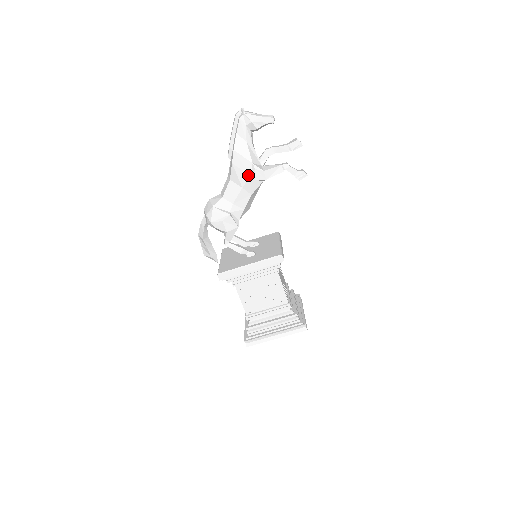
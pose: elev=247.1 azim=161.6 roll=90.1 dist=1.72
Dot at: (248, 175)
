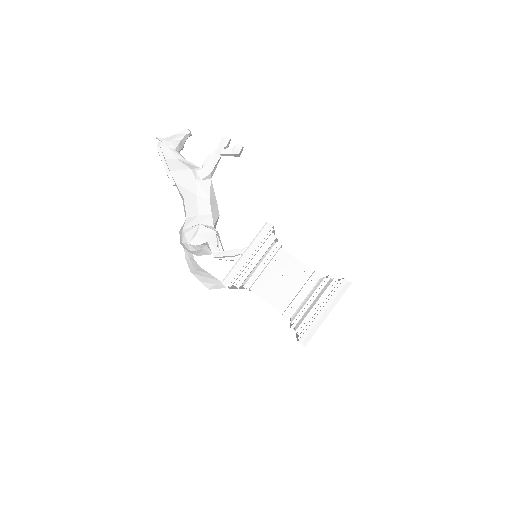
Dot at: (194, 181)
